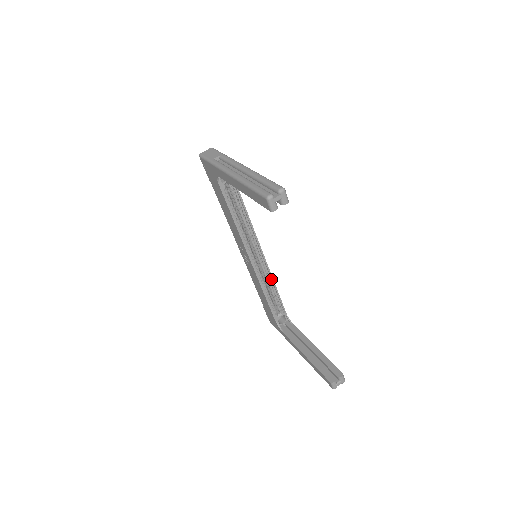
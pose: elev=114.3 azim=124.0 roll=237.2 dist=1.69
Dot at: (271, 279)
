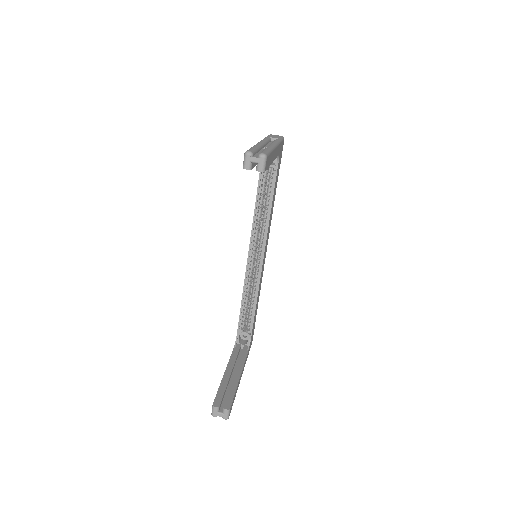
Dot at: (257, 290)
